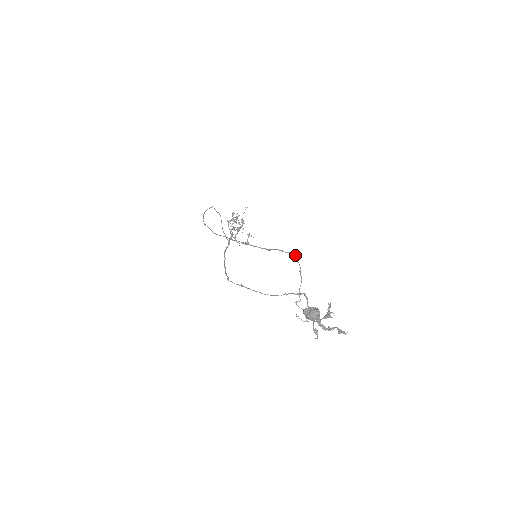
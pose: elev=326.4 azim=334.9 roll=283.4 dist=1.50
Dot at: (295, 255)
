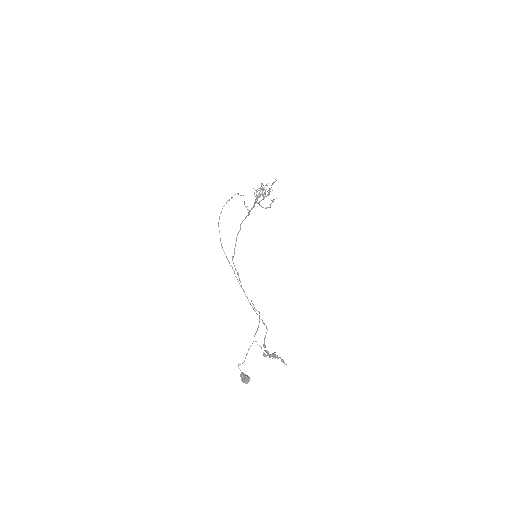
Dot at: (259, 316)
